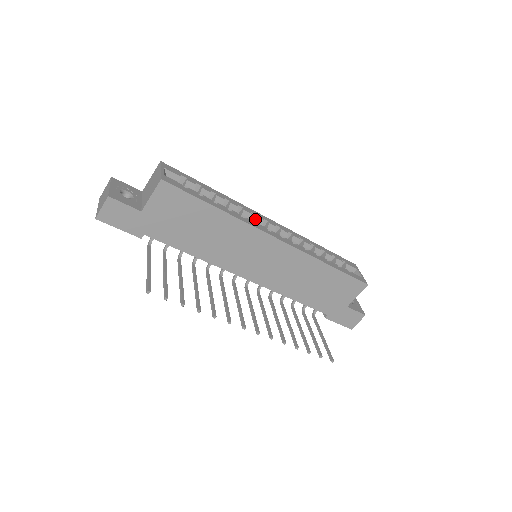
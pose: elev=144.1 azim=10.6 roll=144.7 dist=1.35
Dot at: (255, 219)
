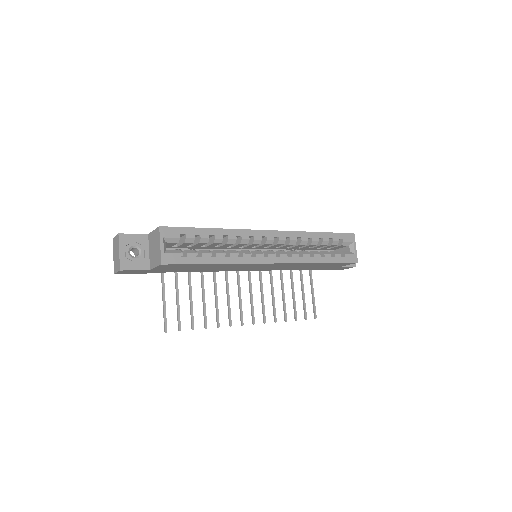
Dot at: (253, 242)
